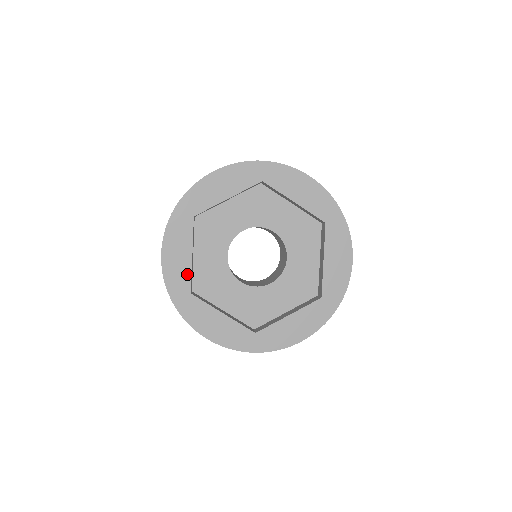
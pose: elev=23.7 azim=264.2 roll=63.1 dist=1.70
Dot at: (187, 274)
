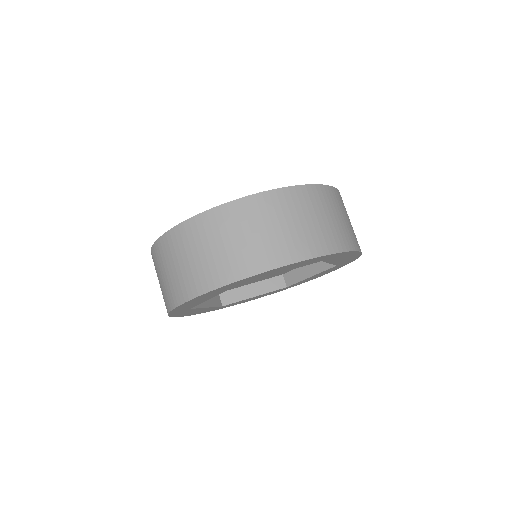
Dot at: occluded
